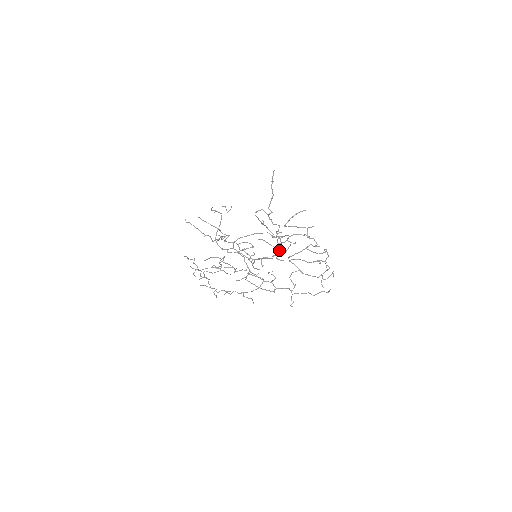
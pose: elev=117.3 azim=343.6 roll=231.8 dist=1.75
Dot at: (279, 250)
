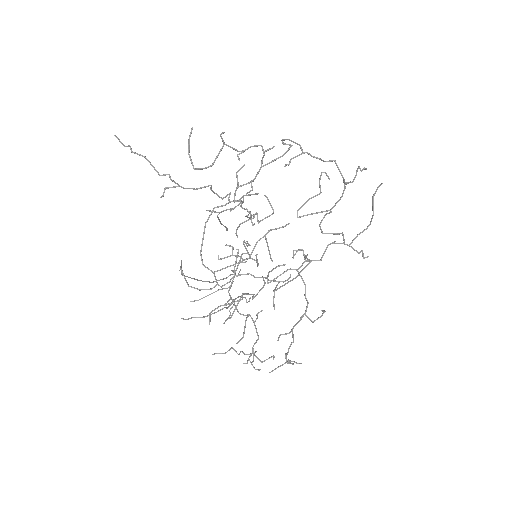
Dot at: (265, 218)
